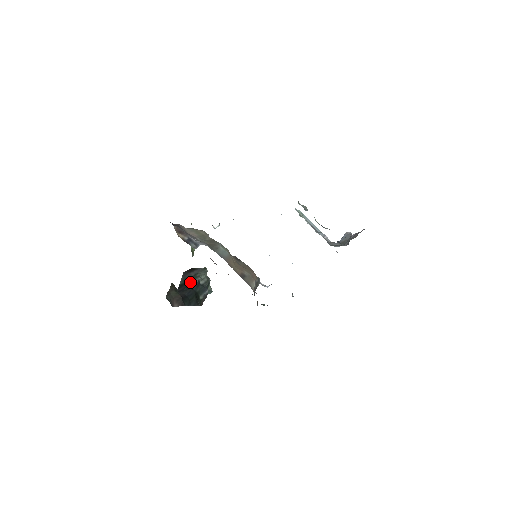
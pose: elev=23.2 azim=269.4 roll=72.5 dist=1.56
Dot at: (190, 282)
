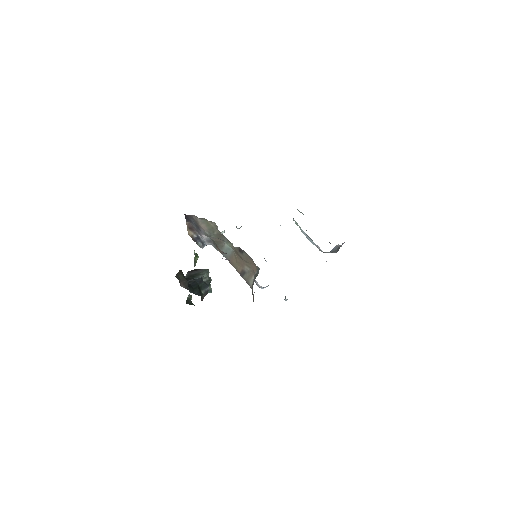
Dot at: (194, 277)
